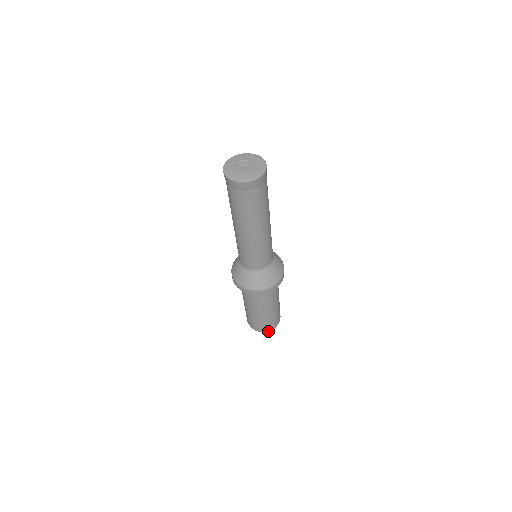
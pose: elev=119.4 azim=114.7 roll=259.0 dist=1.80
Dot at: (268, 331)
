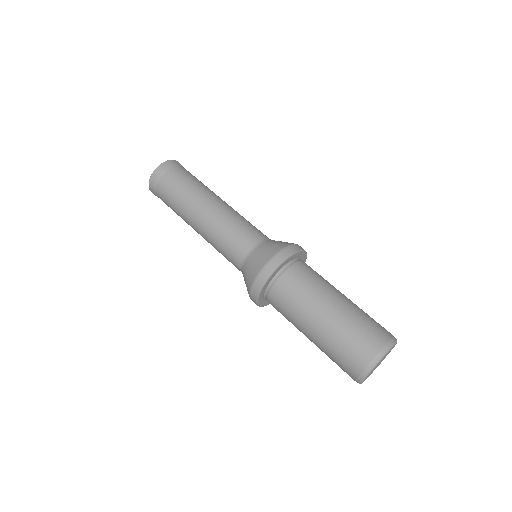
Dot at: (389, 346)
